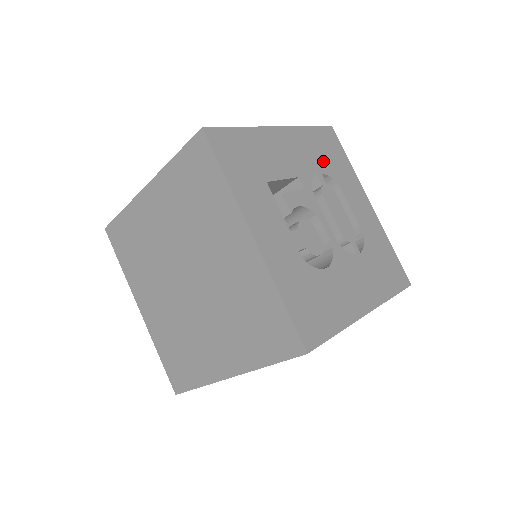
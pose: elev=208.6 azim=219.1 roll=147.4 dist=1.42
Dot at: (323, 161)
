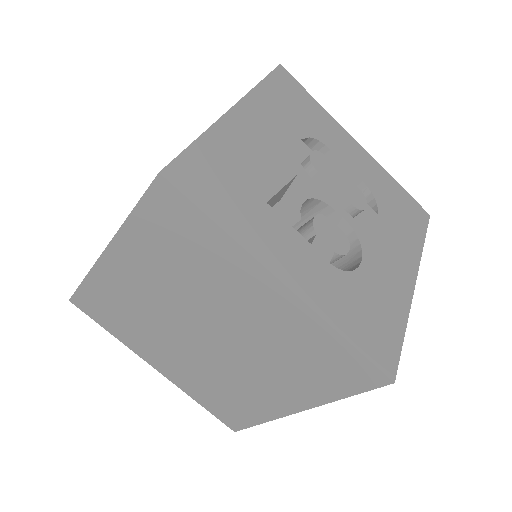
Dot at: (295, 121)
